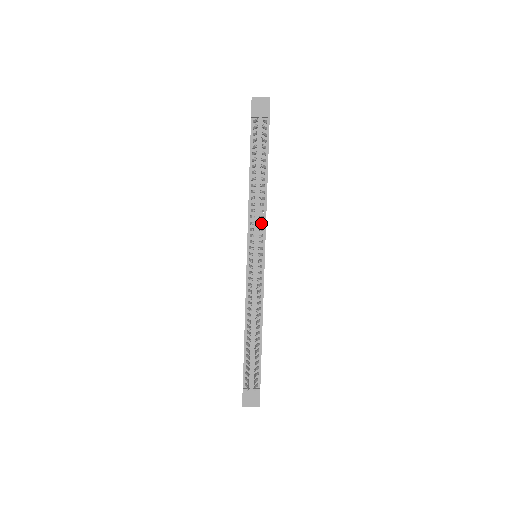
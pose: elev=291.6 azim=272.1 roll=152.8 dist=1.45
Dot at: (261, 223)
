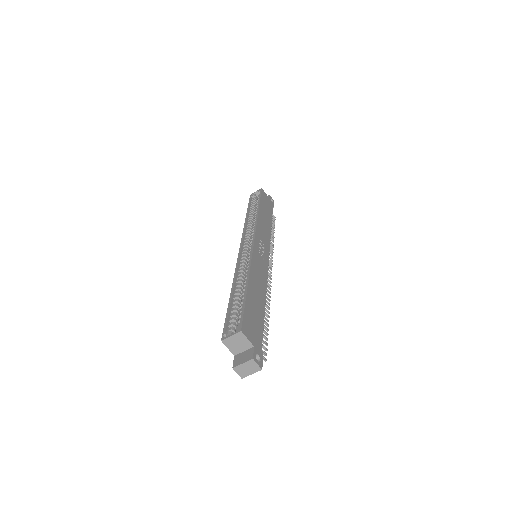
Dot at: occluded
